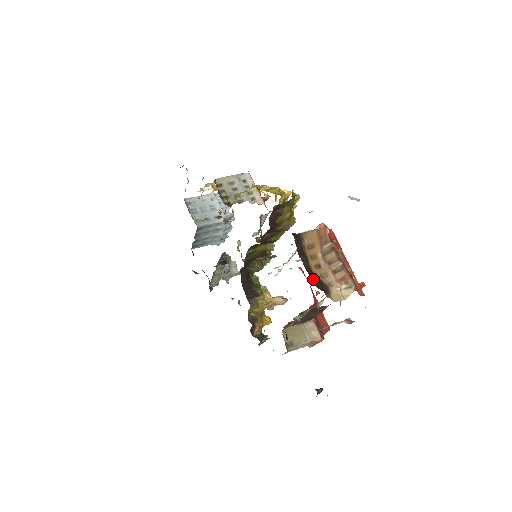
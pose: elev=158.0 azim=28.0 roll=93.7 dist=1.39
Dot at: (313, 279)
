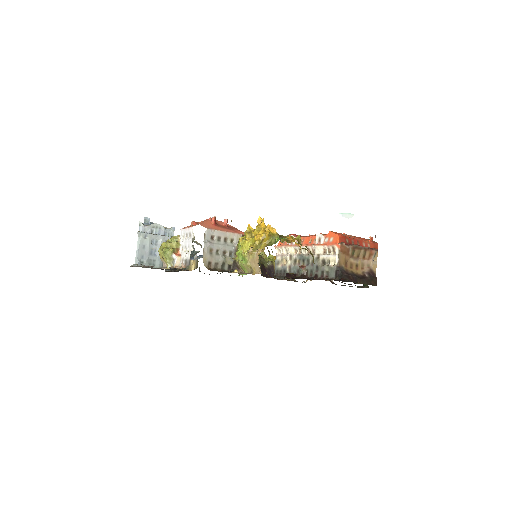
Dot at: (371, 283)
